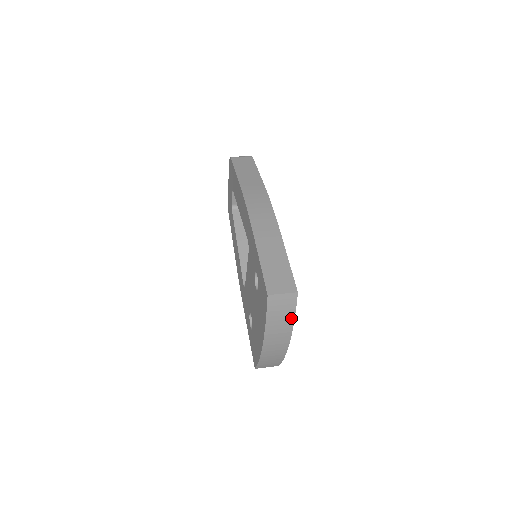
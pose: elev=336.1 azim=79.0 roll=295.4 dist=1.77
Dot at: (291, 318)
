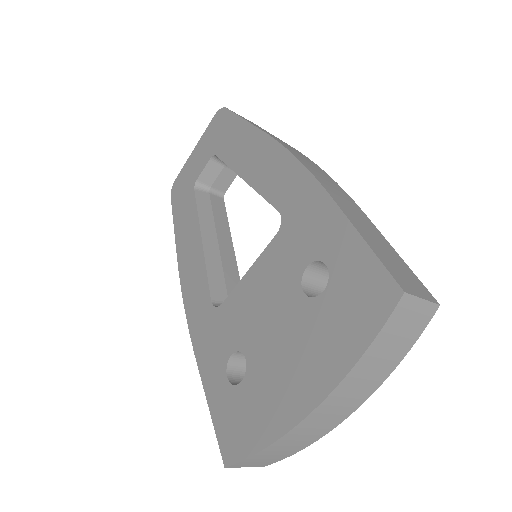
Dot at: (397, 359)
